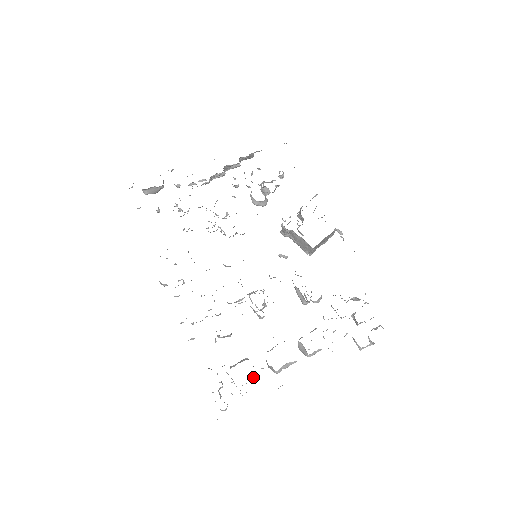
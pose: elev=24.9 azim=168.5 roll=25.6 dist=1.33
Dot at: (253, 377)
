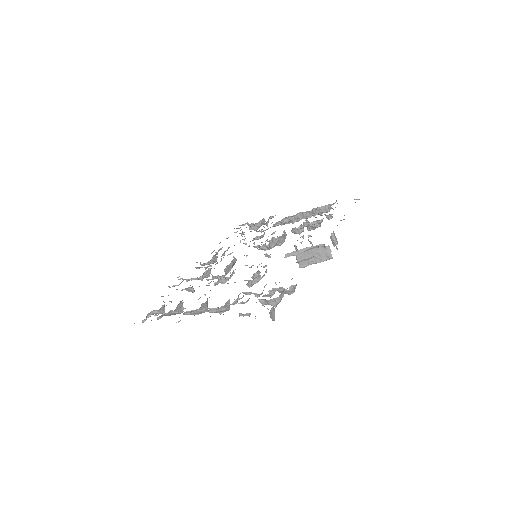
Dot at: (172, 311)
